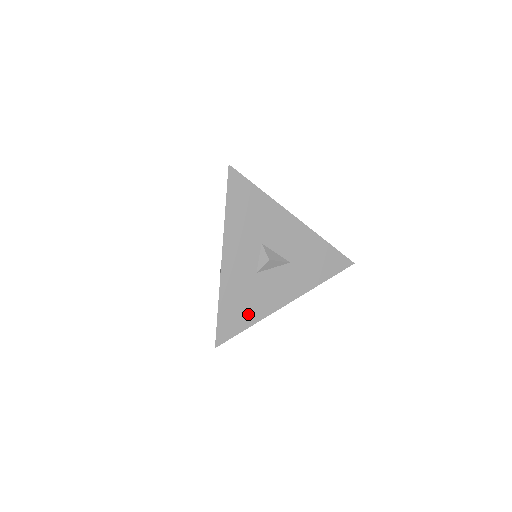
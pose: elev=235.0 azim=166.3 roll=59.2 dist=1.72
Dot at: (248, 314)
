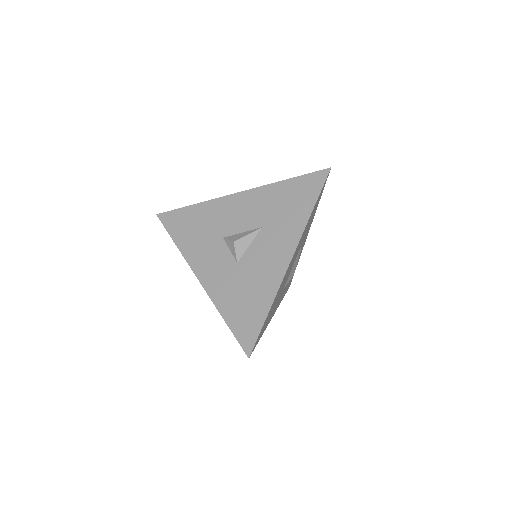
Dot at: (258, 302)
